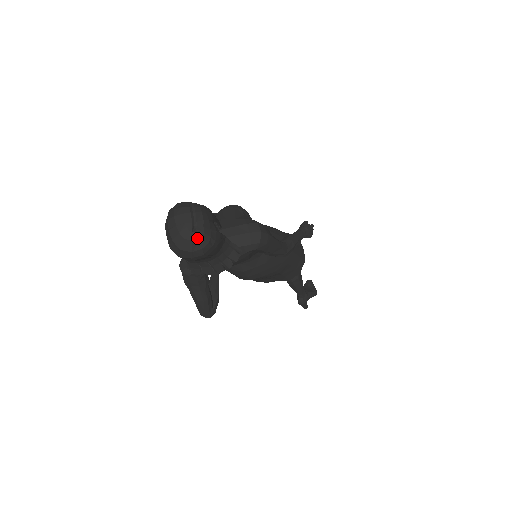
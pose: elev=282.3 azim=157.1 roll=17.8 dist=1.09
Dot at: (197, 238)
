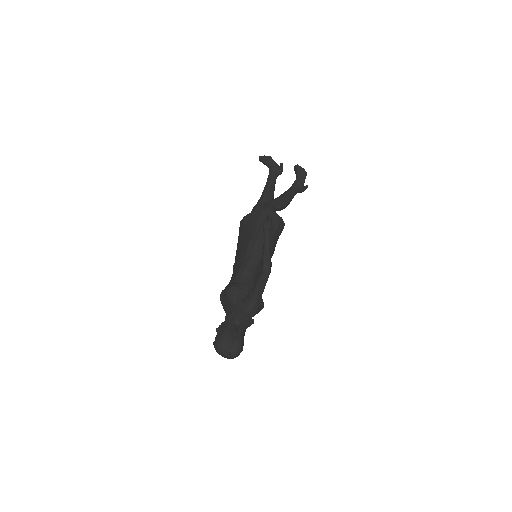
Dot at: (235, 356)
